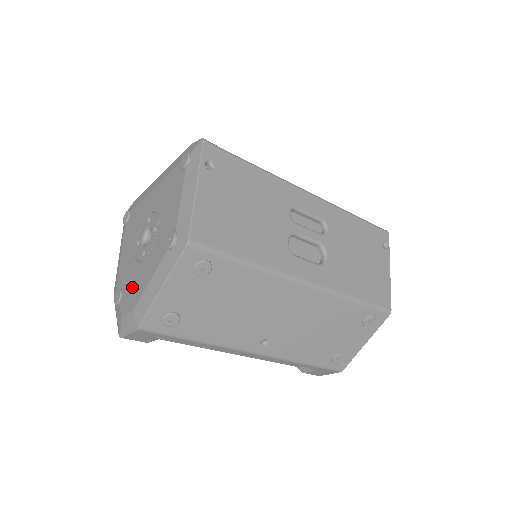
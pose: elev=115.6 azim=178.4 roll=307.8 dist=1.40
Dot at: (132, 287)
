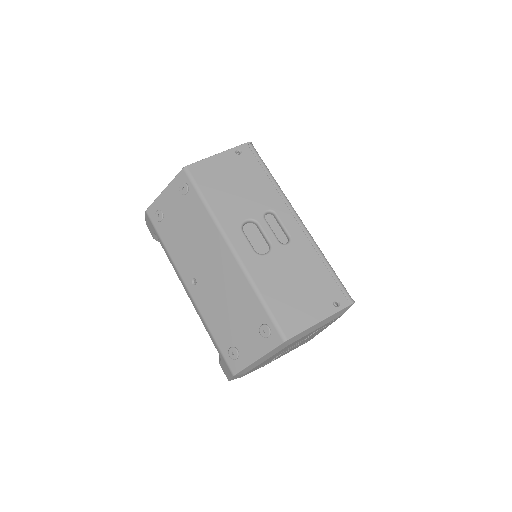
Dot at: occluded
